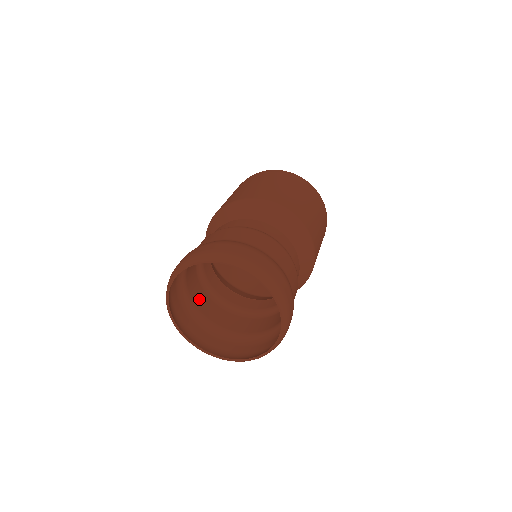
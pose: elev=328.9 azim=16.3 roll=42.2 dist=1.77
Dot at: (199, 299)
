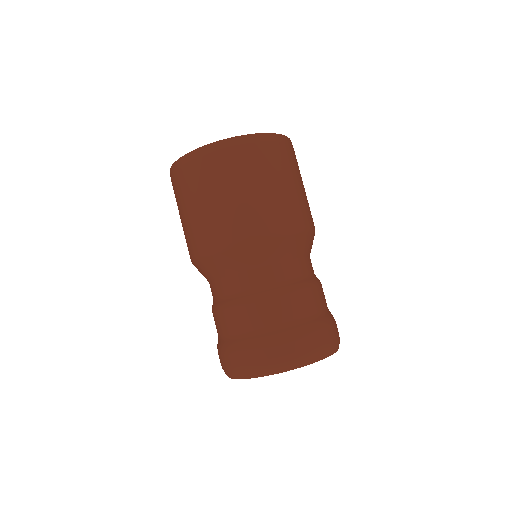
Dot at: occluded
